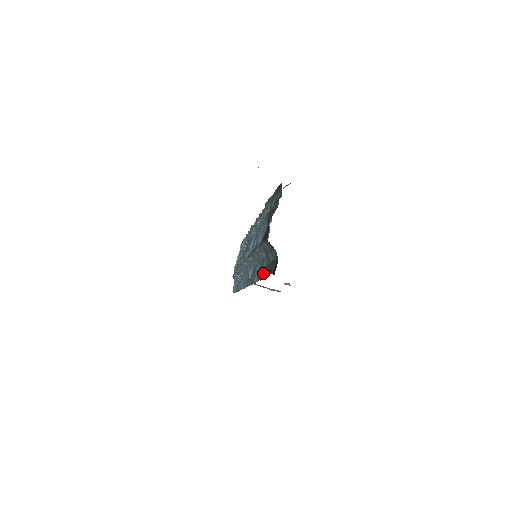
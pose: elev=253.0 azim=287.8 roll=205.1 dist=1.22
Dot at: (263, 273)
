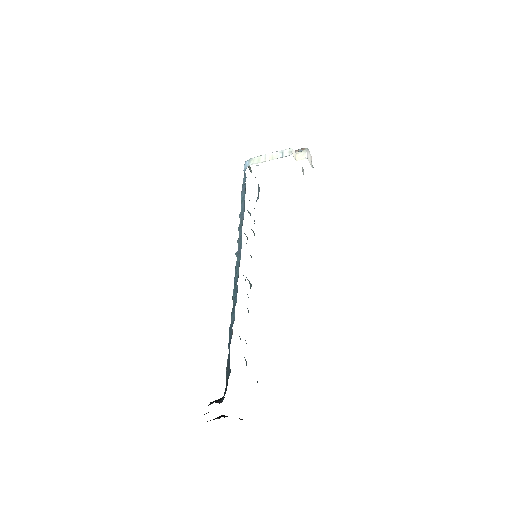
Dot at: occluded
